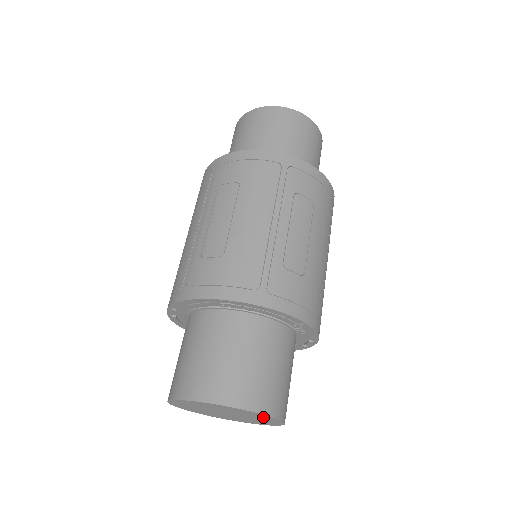
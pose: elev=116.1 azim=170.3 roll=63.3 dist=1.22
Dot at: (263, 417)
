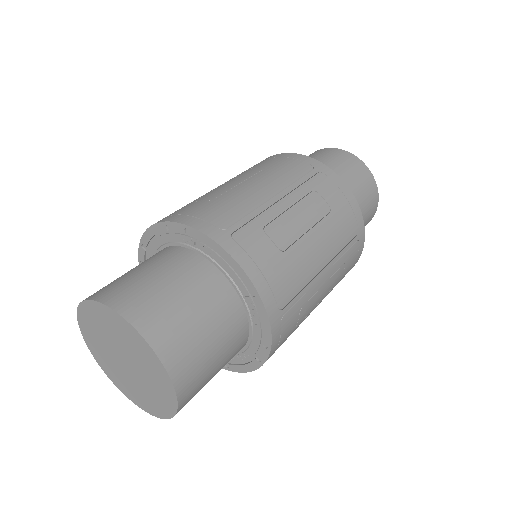
Dot at: (154, 366)
